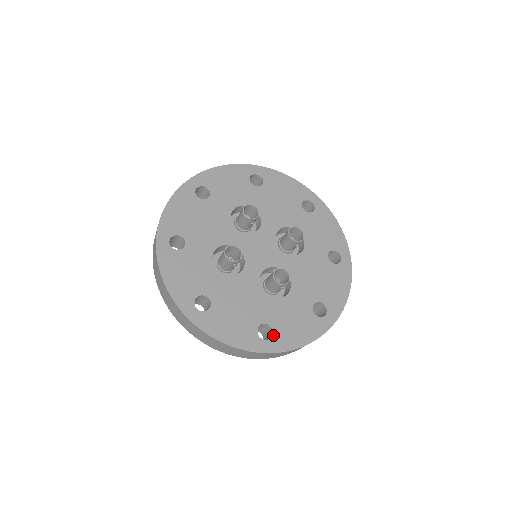
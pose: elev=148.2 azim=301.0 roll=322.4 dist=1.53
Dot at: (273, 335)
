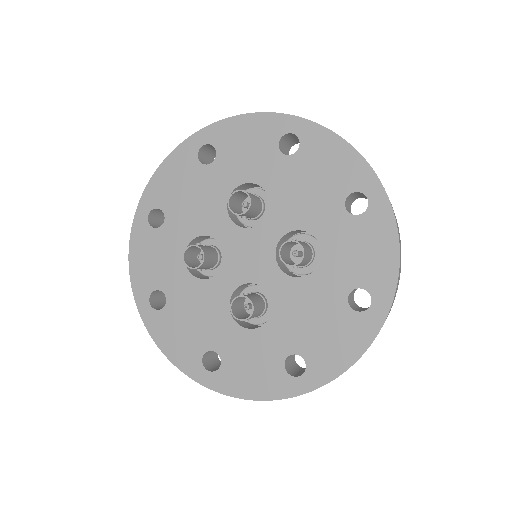
Dot at: (219, 369)
